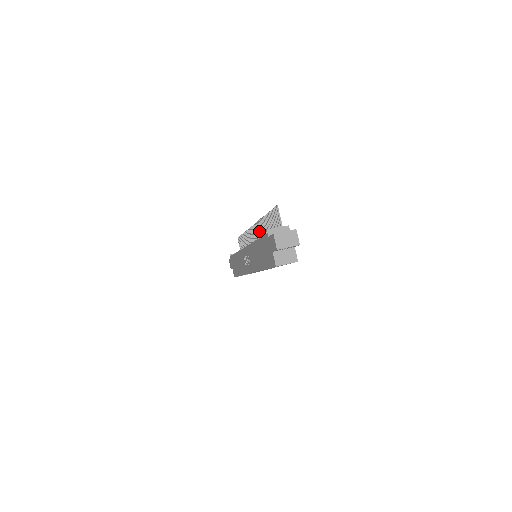
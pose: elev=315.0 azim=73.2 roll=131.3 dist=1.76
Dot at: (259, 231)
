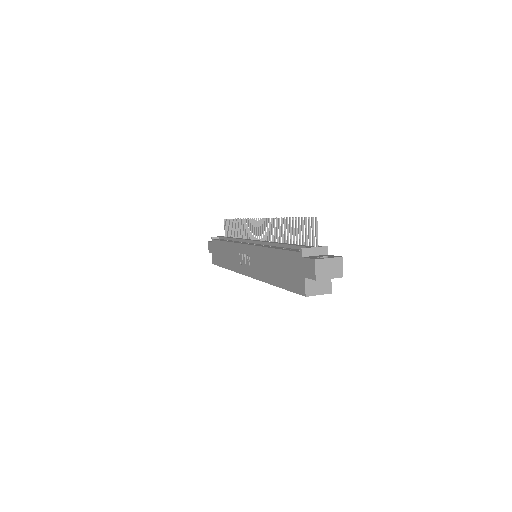
Dot at: (269, 230)
